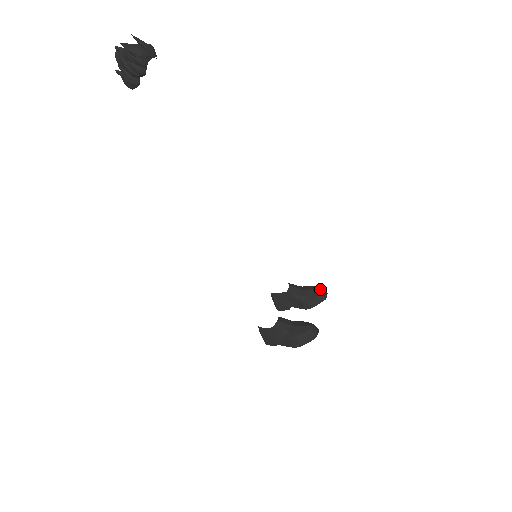
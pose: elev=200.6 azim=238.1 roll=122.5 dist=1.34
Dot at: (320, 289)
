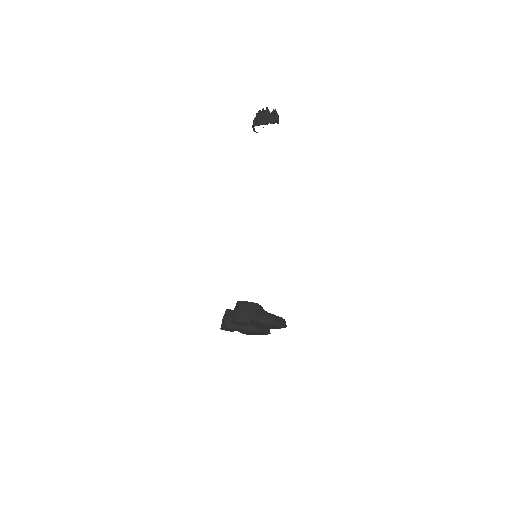
Dot at: occluded
